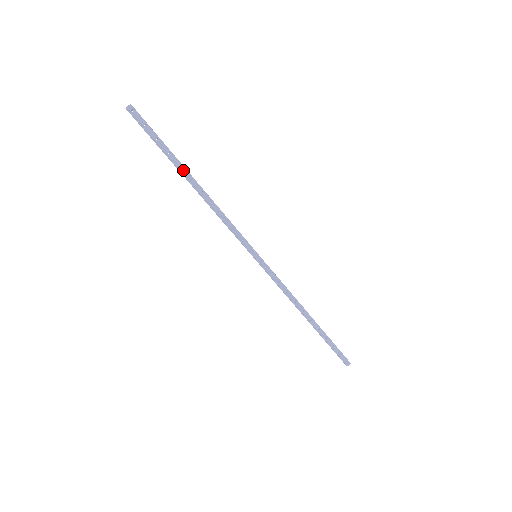
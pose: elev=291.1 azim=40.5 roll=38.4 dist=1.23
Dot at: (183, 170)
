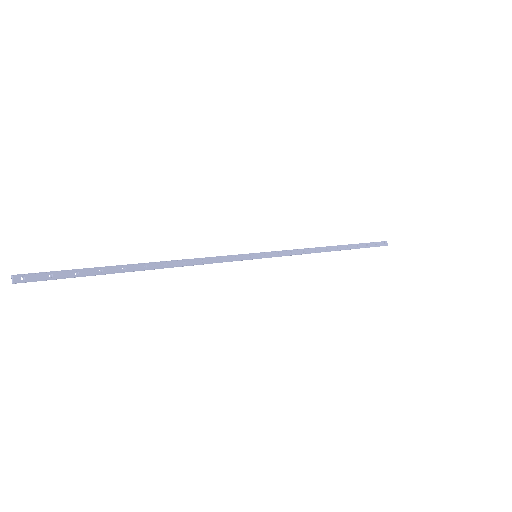
Dot at: (129, 269)
